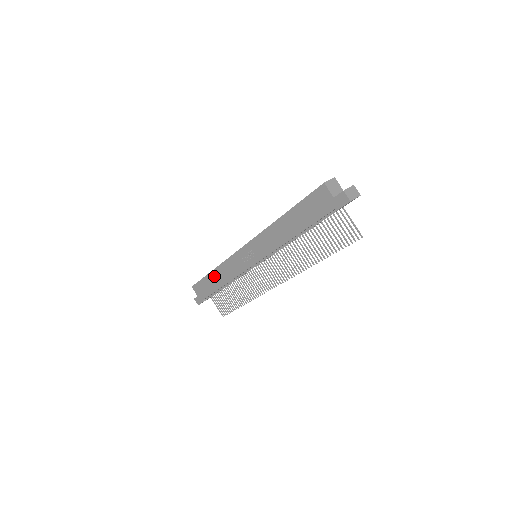
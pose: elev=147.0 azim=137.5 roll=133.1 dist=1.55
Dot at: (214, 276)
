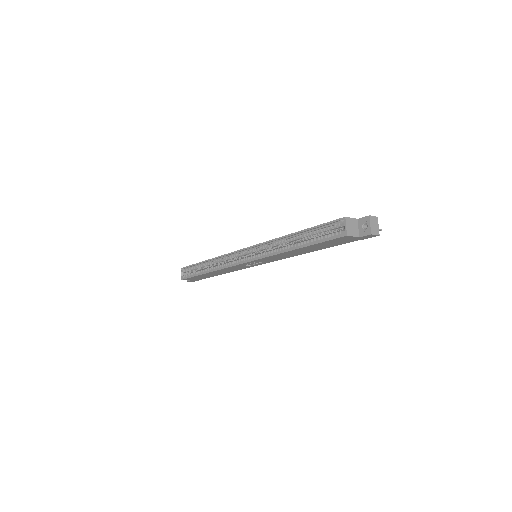
Dot at: (210, 274)
